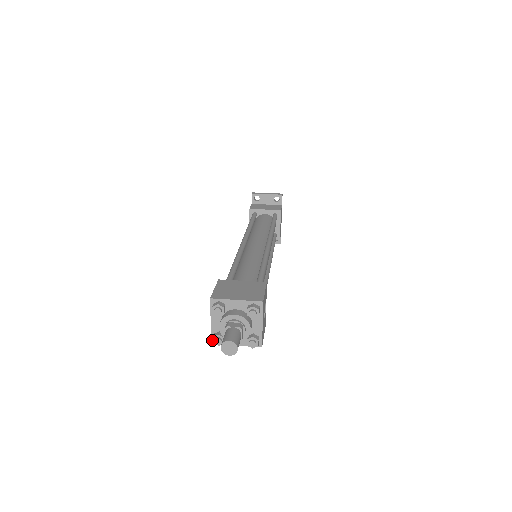
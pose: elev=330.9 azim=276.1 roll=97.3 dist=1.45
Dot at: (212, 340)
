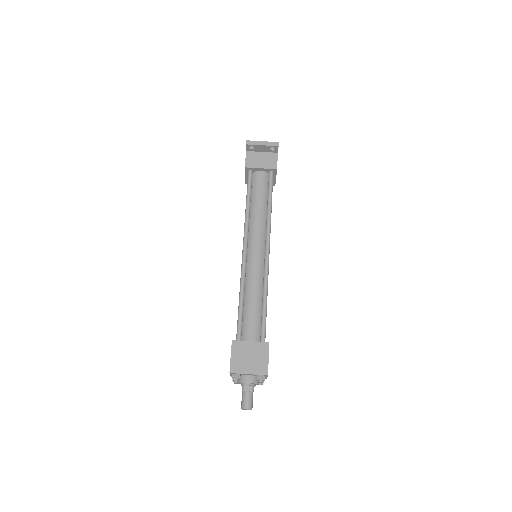
Dot at: occluded
